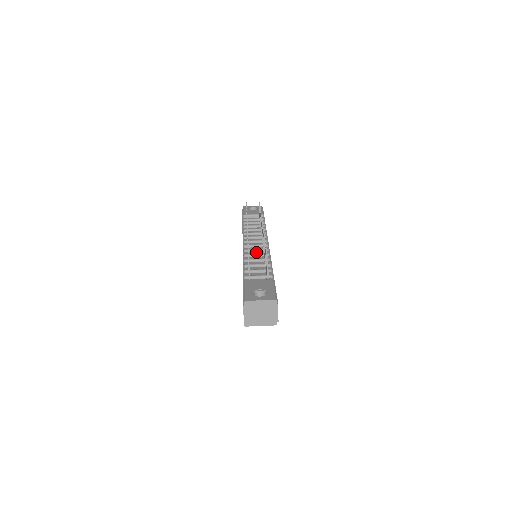
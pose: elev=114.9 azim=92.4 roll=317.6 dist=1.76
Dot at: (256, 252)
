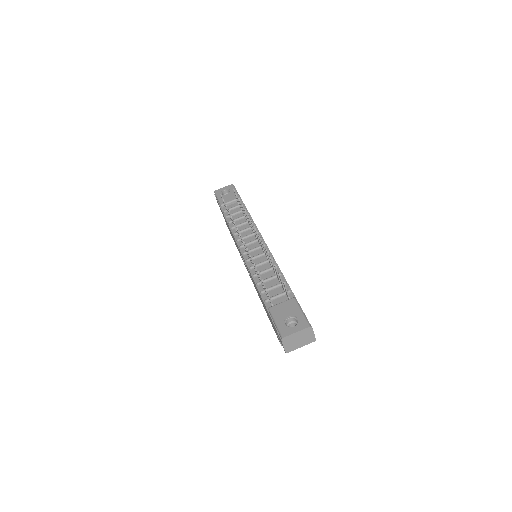
Dot at: (258, 259)
